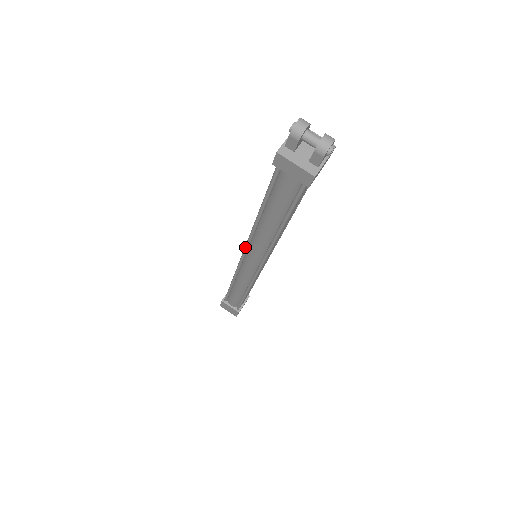
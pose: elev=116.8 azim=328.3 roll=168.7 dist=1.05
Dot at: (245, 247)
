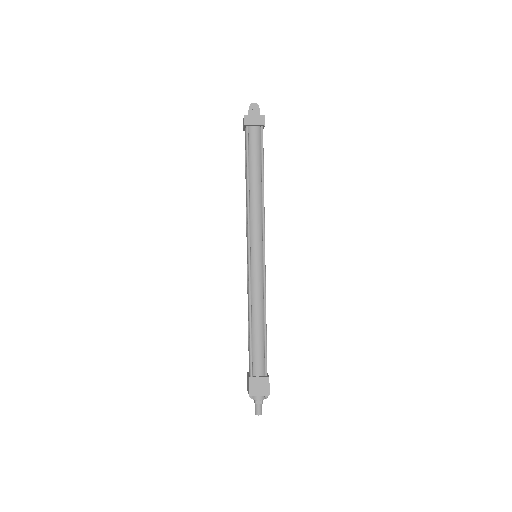
Dot at: occluded
